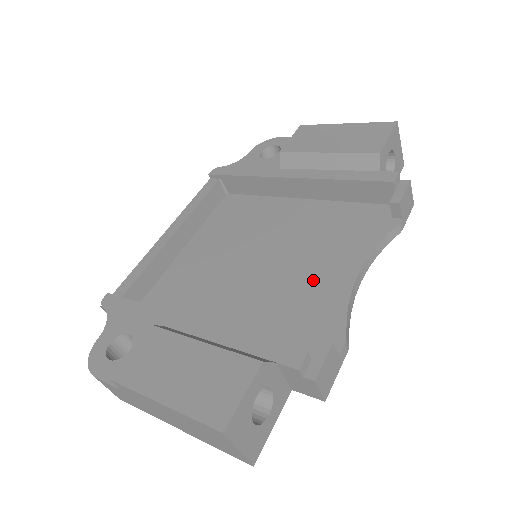
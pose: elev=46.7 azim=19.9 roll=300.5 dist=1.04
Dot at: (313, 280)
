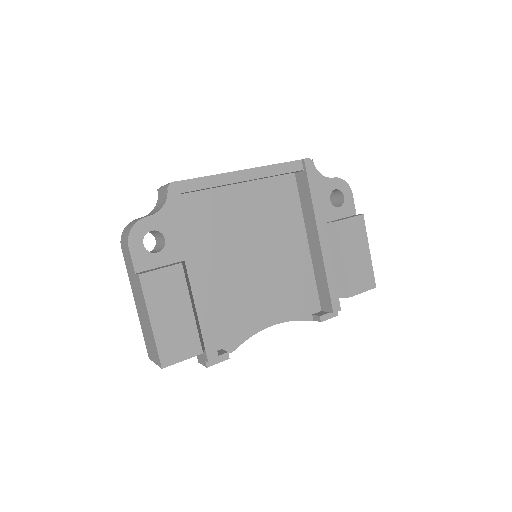
Dot at: (257, 305)
